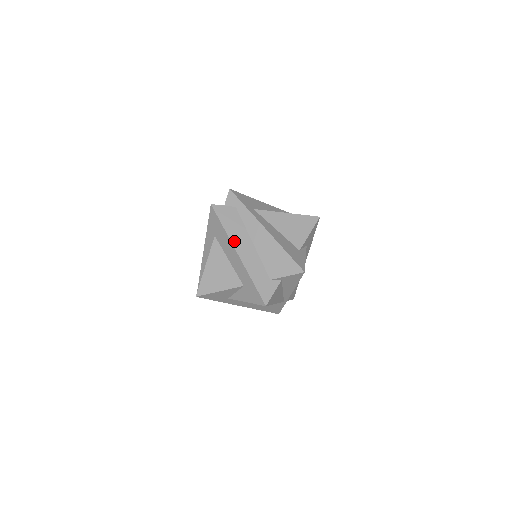
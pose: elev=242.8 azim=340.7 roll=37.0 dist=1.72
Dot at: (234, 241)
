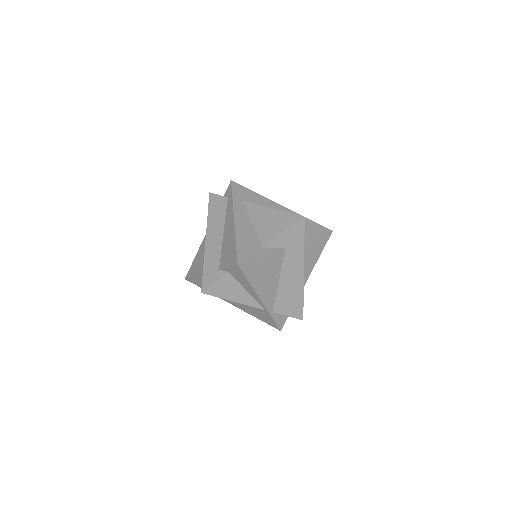
Dot at: (209, 227)
